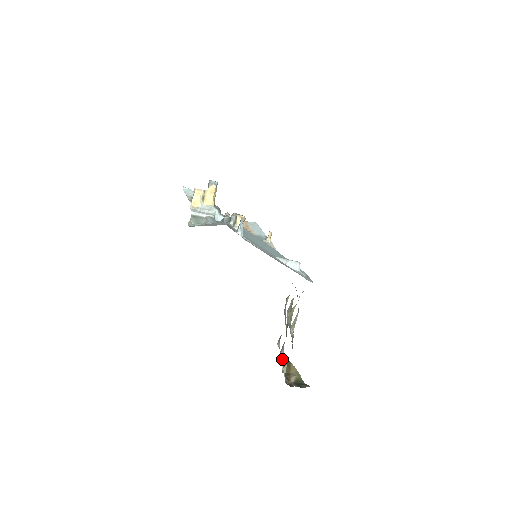
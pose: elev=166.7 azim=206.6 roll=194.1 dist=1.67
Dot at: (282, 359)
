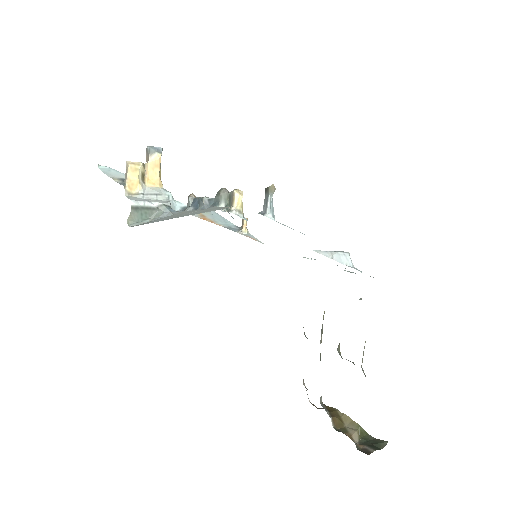
Dot at: (325, 408)
